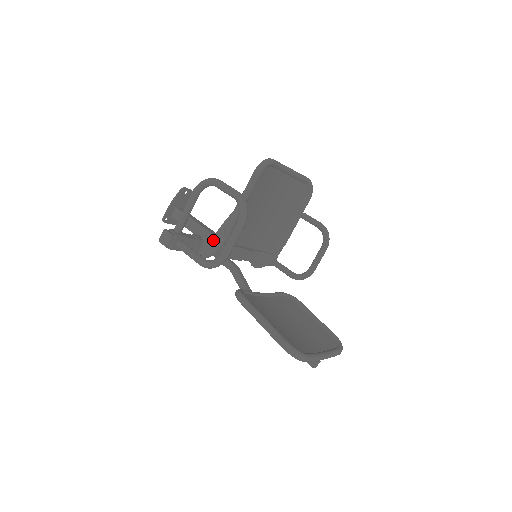
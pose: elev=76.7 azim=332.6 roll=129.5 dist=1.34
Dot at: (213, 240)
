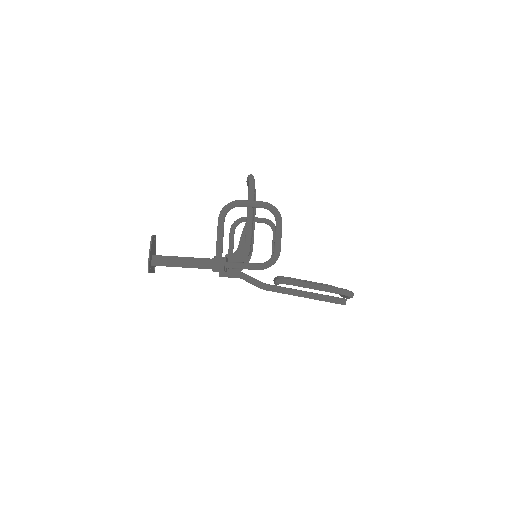
Dot at: (238, 253)
